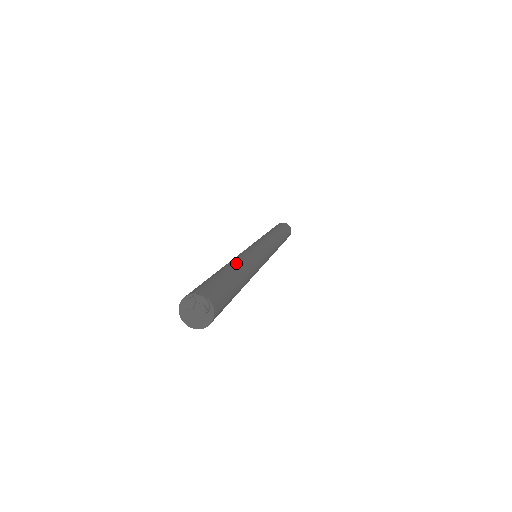
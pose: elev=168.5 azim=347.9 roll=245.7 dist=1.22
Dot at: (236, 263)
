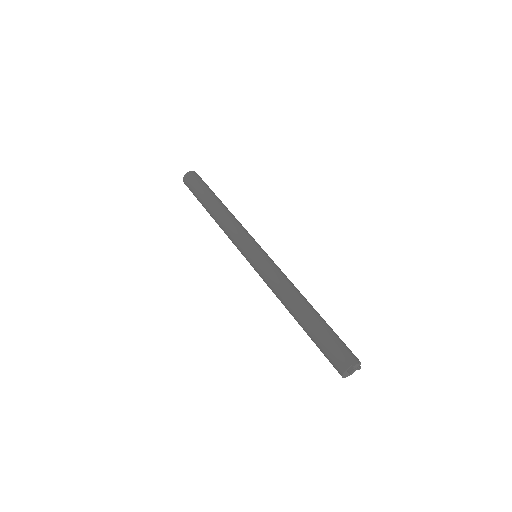
Dot at: (299, 300)
